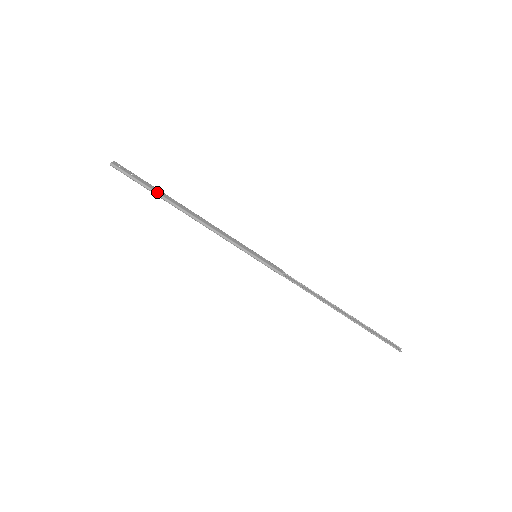
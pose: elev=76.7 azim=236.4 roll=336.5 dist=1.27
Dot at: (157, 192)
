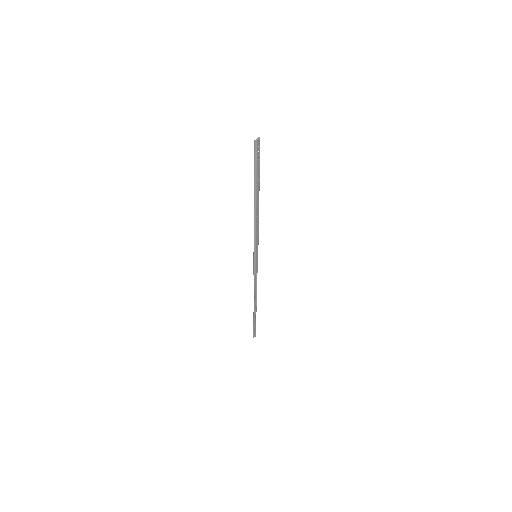
Dot at: (257, 183)
